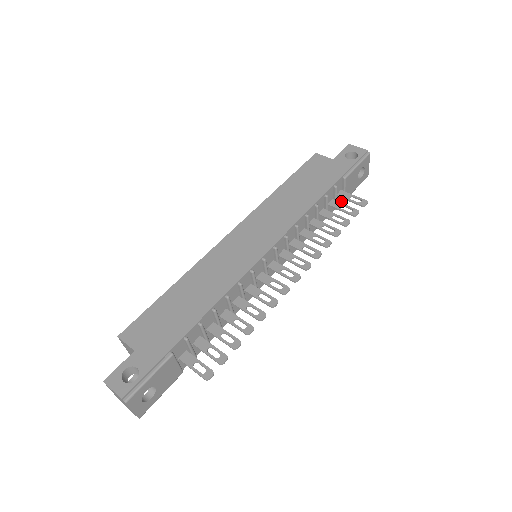
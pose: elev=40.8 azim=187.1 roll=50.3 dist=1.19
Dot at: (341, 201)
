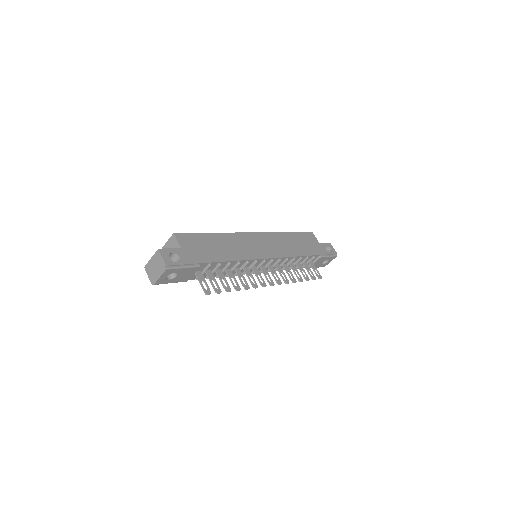
Dot at: occluded
